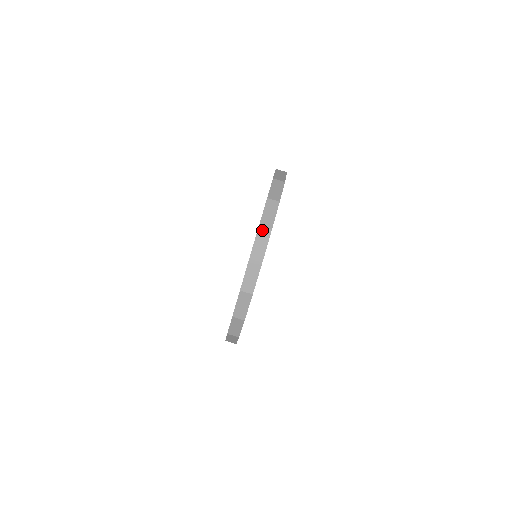
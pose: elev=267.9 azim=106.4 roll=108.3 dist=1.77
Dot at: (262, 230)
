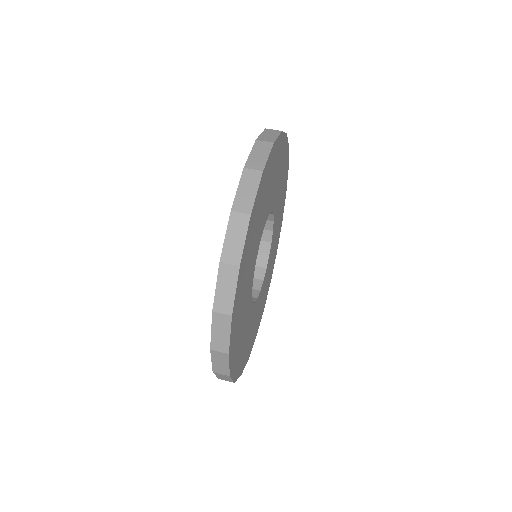
Dot at: occluded
